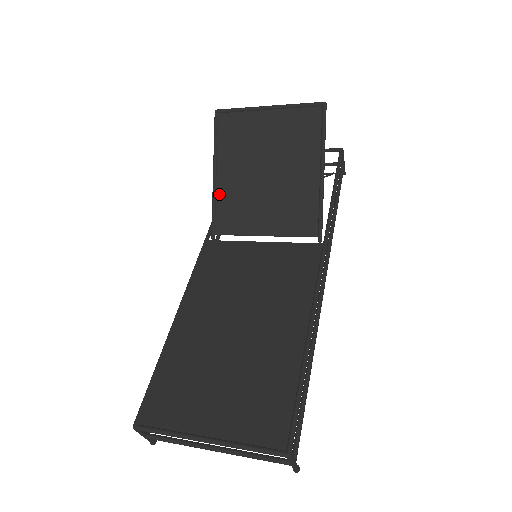
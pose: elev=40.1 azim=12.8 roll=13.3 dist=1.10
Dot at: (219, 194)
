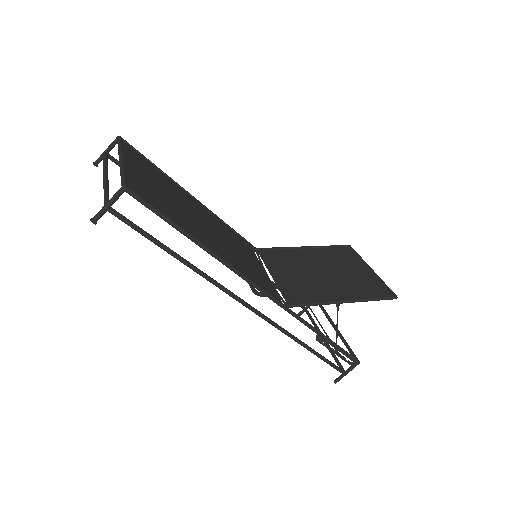
Dot at: (290, 250)
